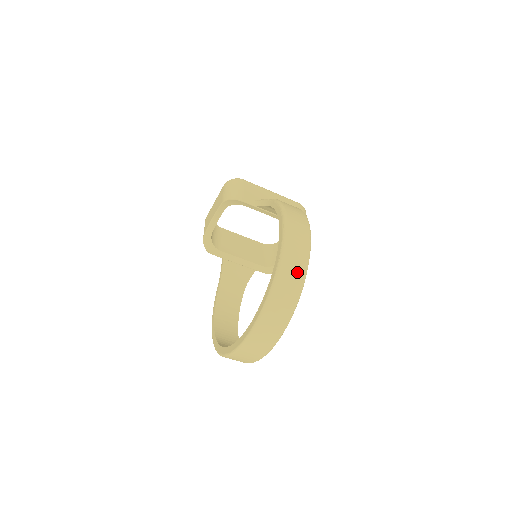
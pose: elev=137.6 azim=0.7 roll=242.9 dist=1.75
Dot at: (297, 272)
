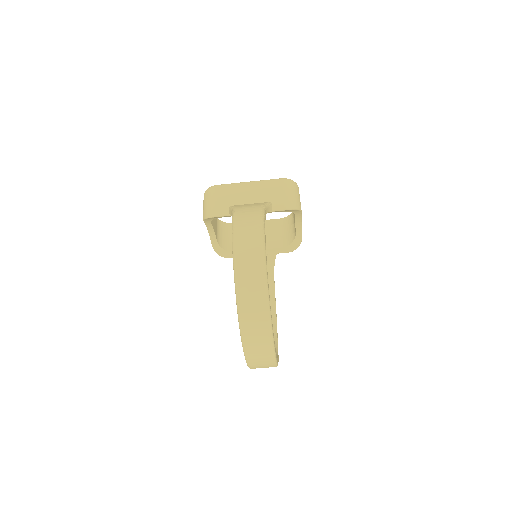
Dot at: (257, 299)
